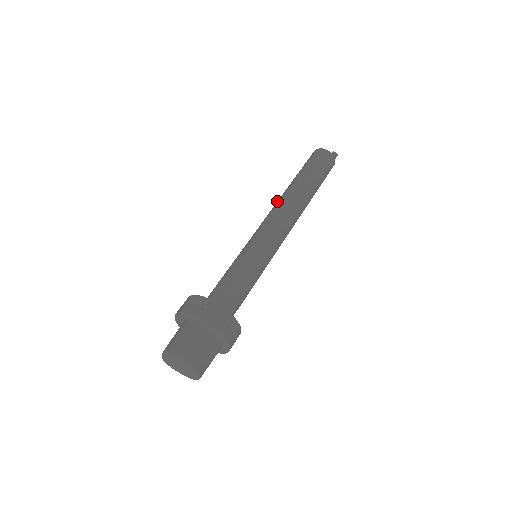
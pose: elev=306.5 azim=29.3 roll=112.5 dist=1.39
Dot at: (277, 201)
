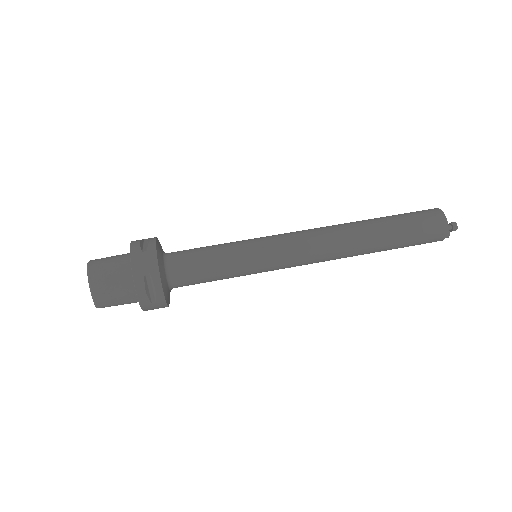
Dot at: occluded
